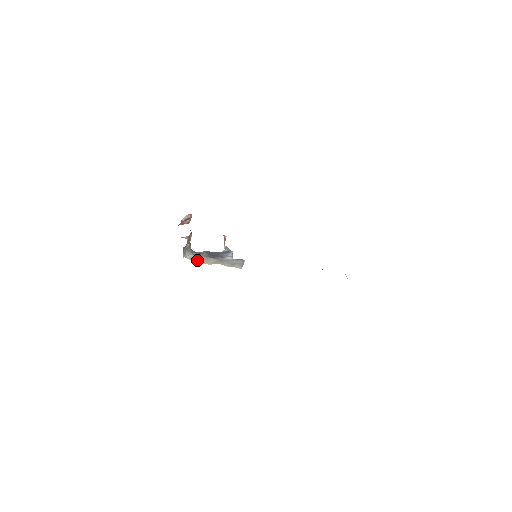
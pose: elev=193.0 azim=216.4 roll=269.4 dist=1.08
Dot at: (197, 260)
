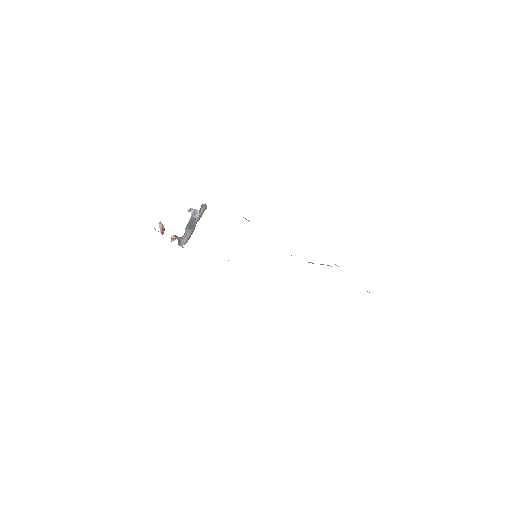
Dot at: occluded
